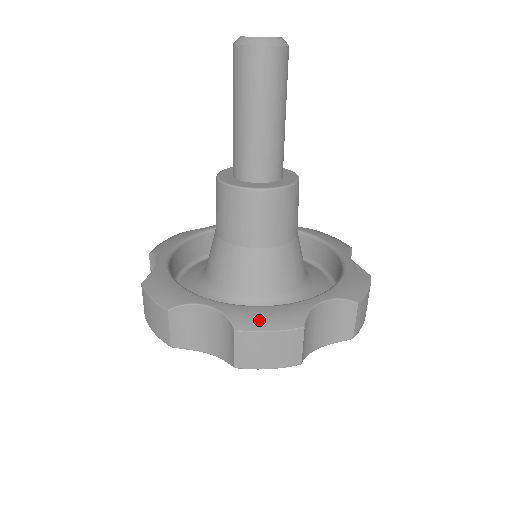
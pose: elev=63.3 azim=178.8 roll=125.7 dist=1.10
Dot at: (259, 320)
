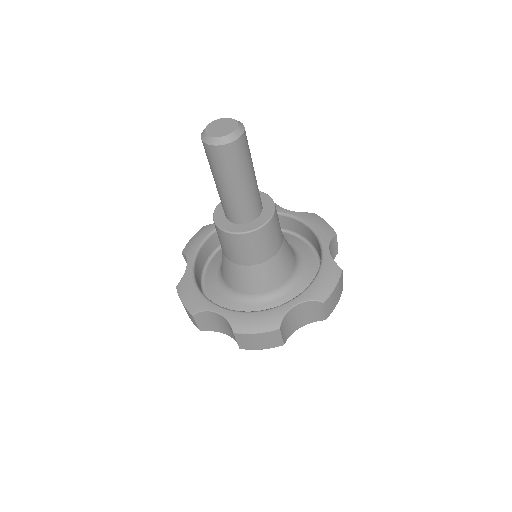
Dot at: (326, 287)
